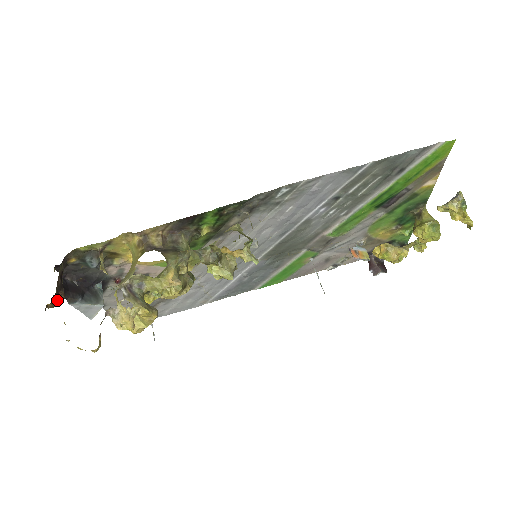
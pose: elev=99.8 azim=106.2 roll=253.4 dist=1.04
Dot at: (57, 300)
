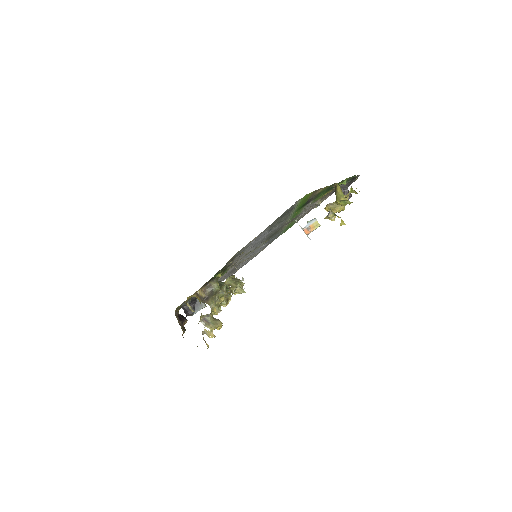
Dot at: (184, 329)
